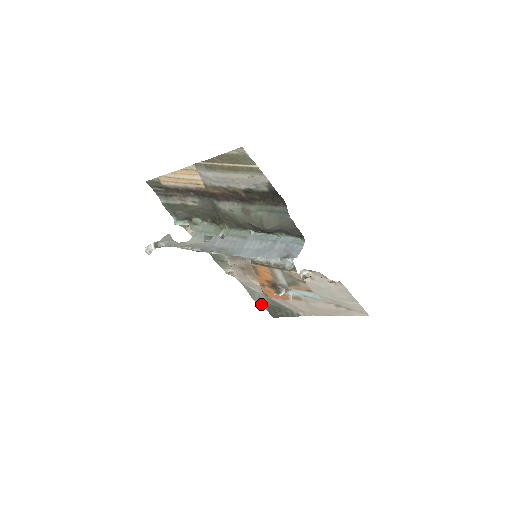
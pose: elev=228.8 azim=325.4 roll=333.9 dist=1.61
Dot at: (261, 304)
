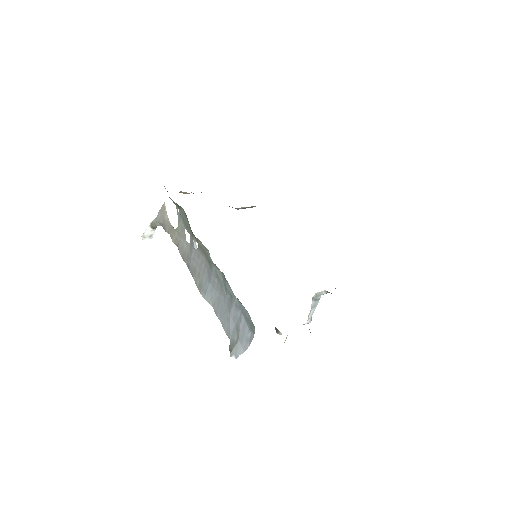
Dot at: occluded
